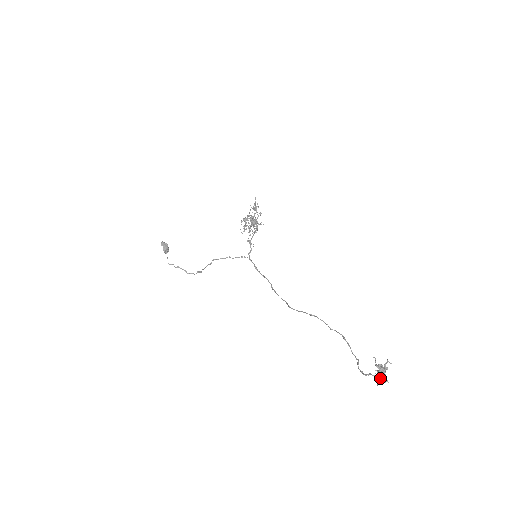
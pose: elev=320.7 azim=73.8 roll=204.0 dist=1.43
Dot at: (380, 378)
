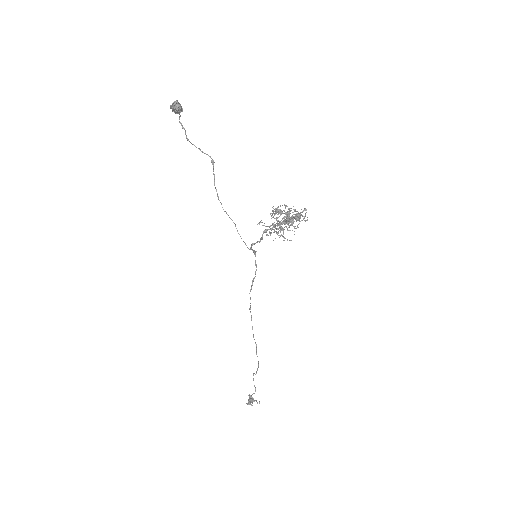
Dot at: (250, 397)
